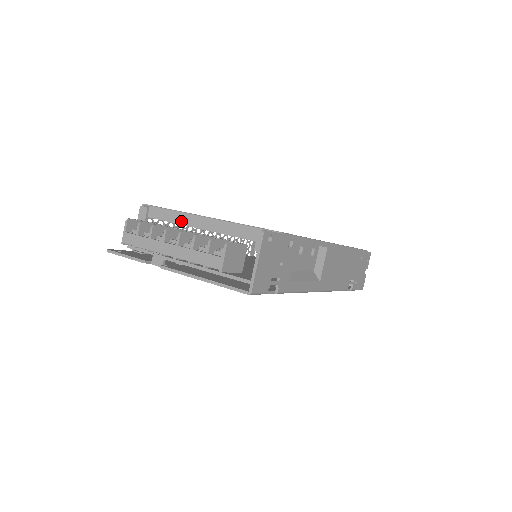
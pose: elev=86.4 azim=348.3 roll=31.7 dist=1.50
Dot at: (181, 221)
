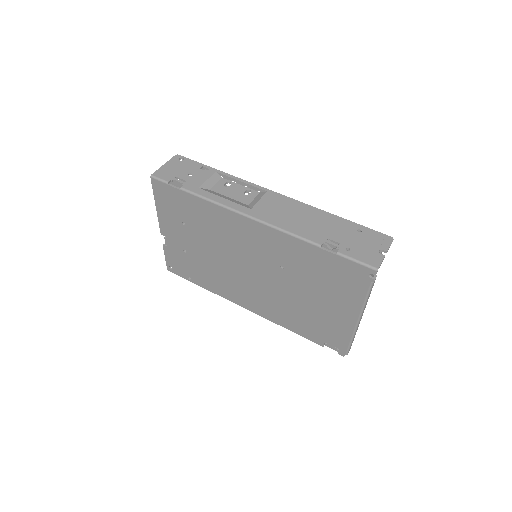
Dot at: occluded
